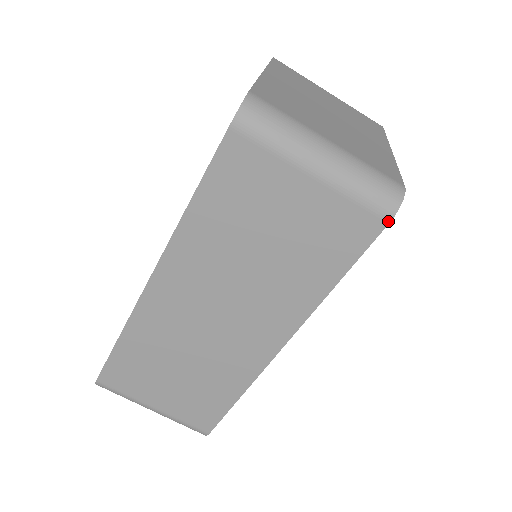
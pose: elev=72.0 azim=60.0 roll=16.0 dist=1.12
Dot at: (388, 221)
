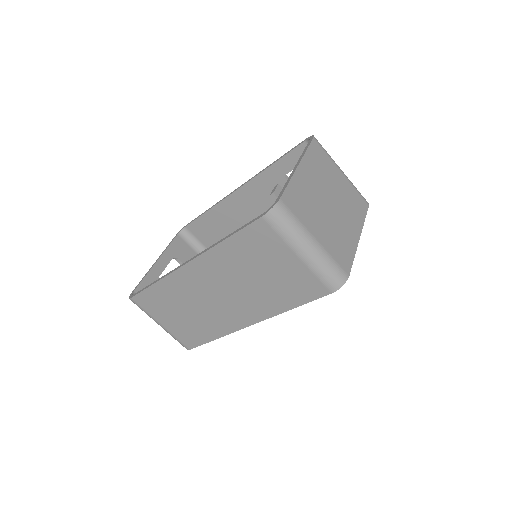
Dot at: (331, 292)
